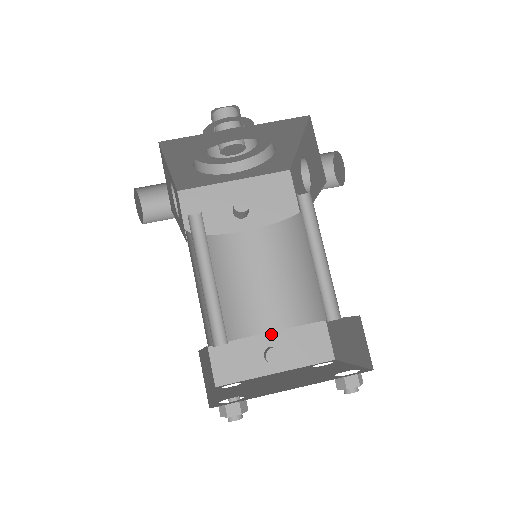
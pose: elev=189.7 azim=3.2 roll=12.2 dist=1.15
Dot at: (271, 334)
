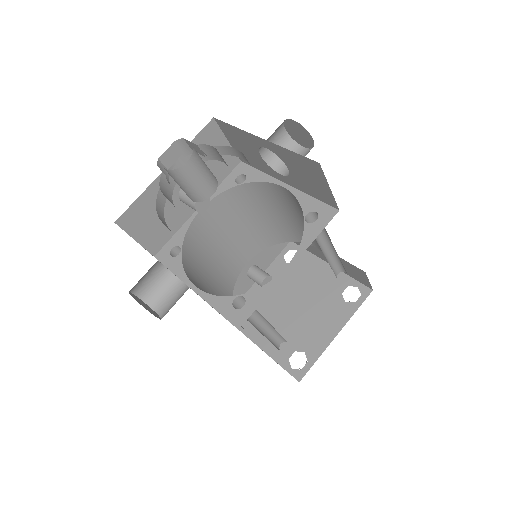
Dot at: (247, 261)
